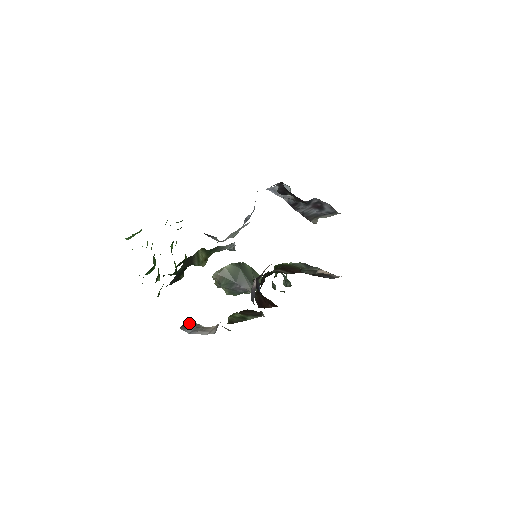
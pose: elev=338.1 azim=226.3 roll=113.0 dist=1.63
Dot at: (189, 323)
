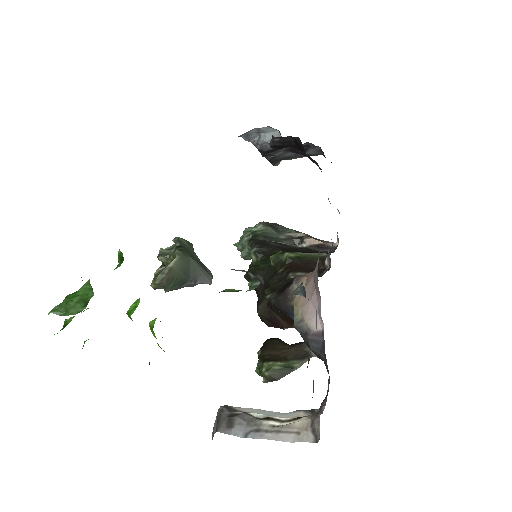
Dot at: (229, 417)
